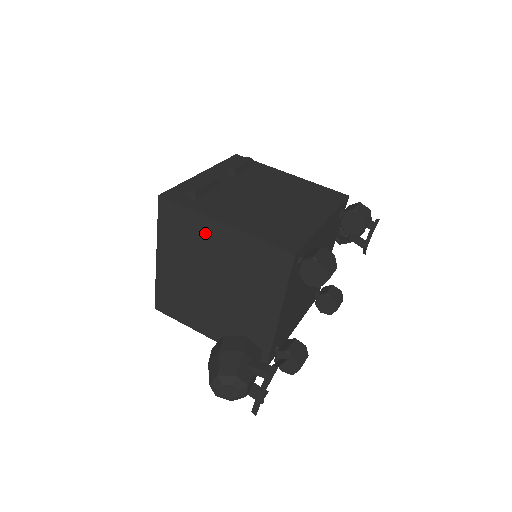
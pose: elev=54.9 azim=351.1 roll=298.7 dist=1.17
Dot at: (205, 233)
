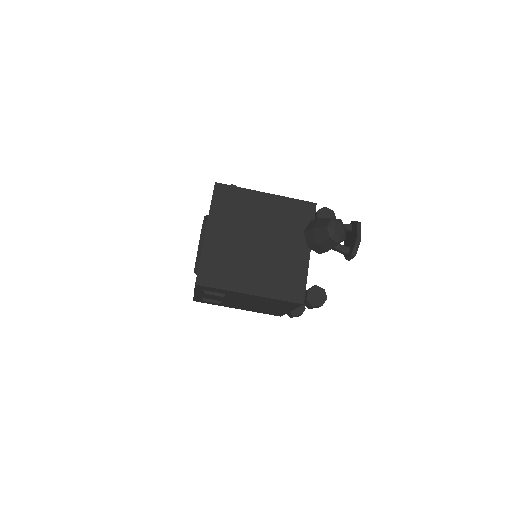
Dot at: (252, 202)
